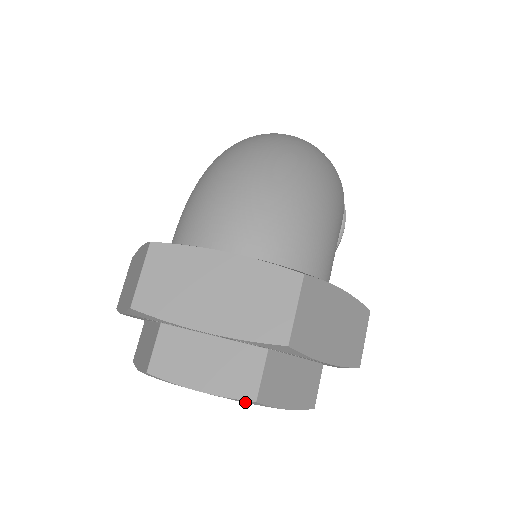
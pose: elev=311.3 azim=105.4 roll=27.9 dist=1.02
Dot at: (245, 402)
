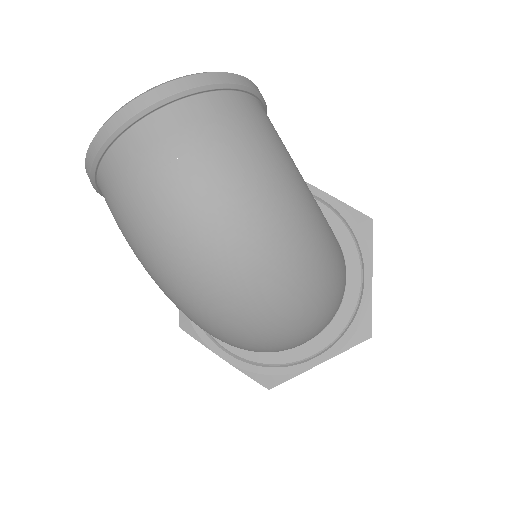
Dot at: occluded
